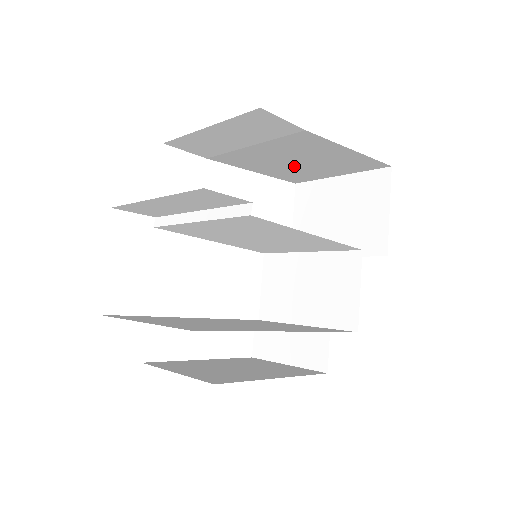
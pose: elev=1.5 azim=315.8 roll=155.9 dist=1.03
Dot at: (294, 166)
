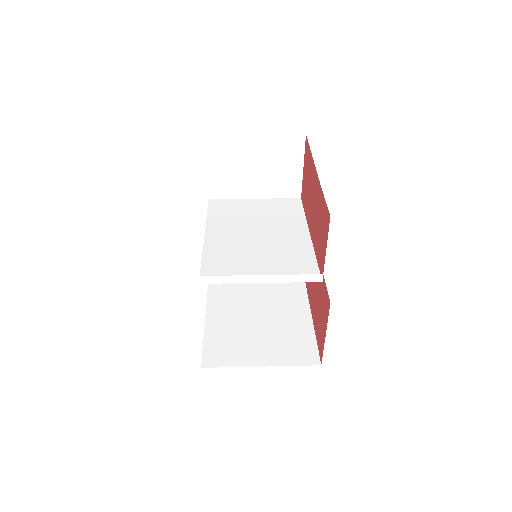
Dot at: occluded
